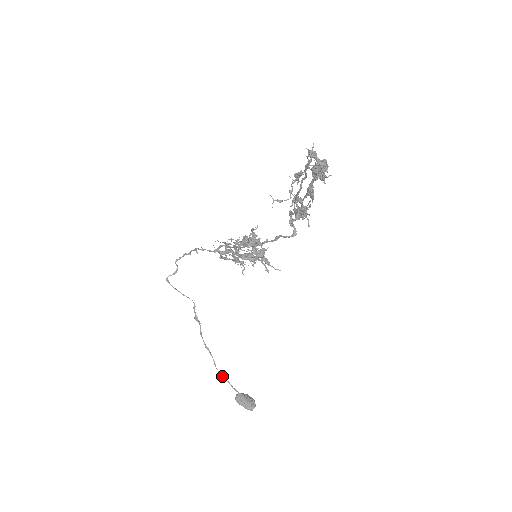
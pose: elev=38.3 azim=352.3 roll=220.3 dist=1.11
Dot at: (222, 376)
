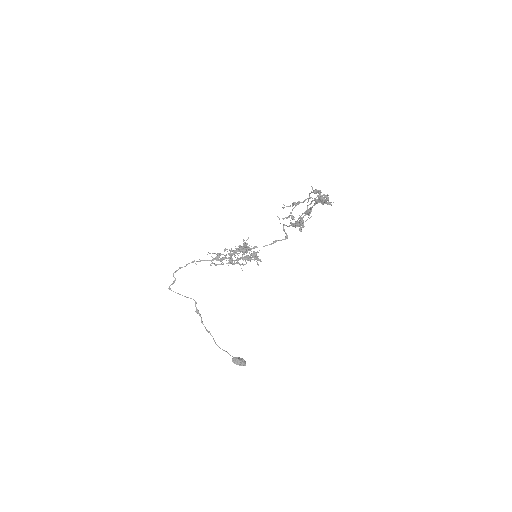
Dot at: occluded
